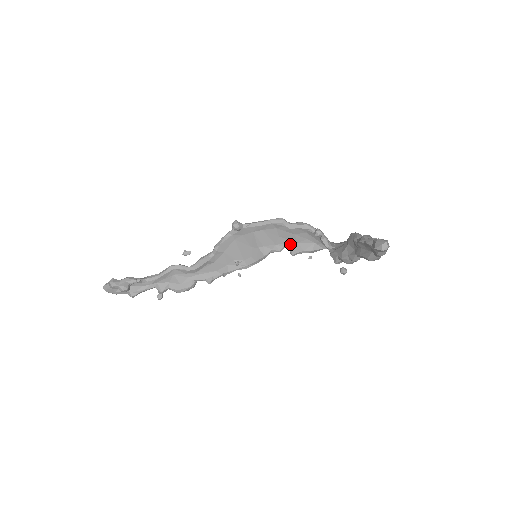
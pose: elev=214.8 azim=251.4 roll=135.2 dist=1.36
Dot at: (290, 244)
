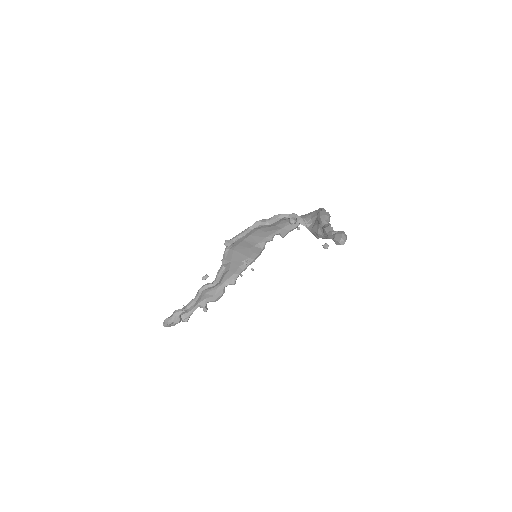
Dot at: (277, 232)
